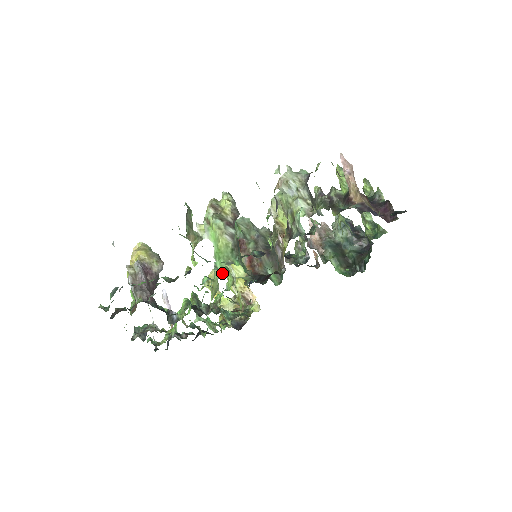
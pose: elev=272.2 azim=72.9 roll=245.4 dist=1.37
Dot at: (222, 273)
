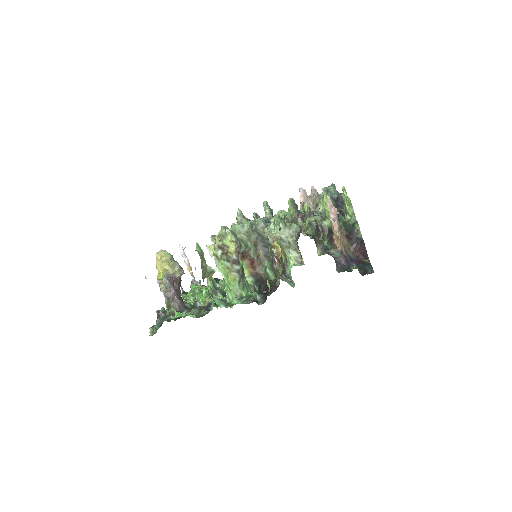
Dot at: occluded
